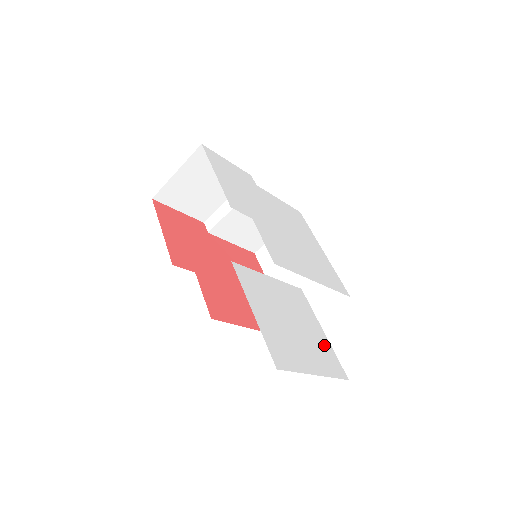
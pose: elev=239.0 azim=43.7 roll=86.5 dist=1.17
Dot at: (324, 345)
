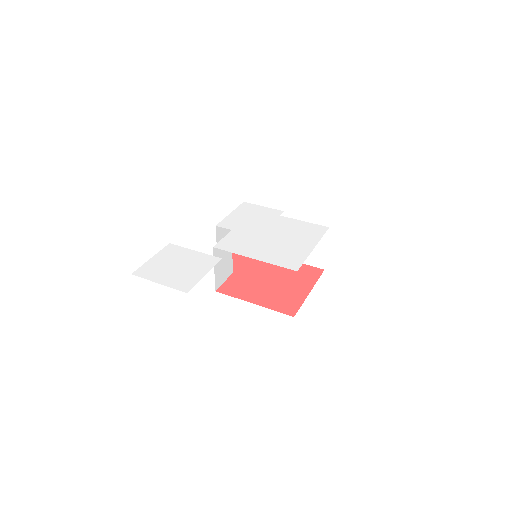
Dot at: (192, 278)
